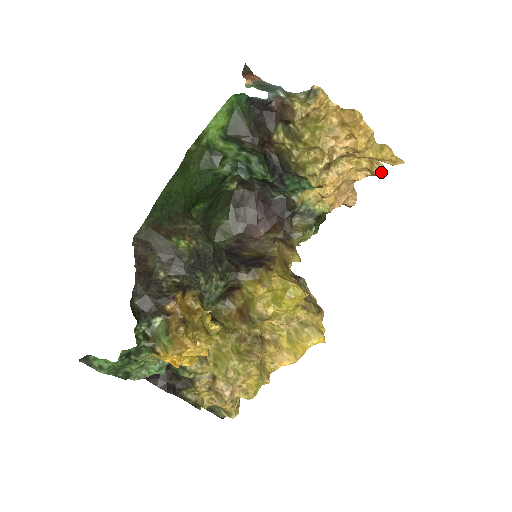
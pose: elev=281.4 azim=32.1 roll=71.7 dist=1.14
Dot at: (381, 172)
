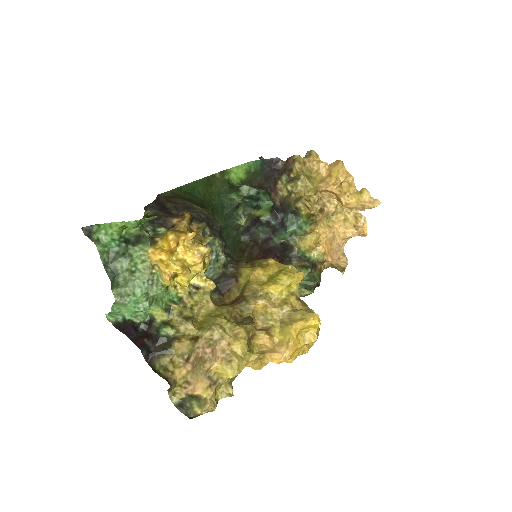
Dot at: (365, 227)
